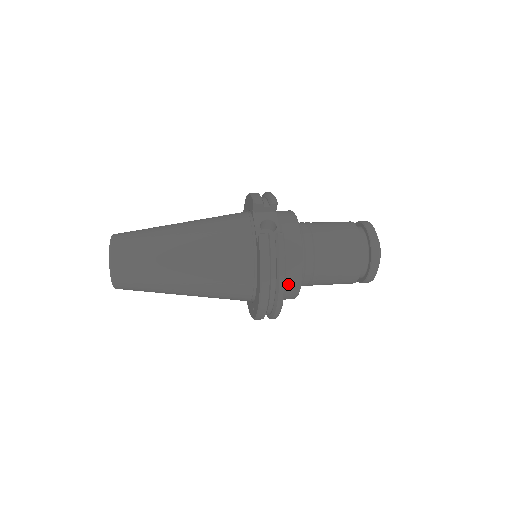
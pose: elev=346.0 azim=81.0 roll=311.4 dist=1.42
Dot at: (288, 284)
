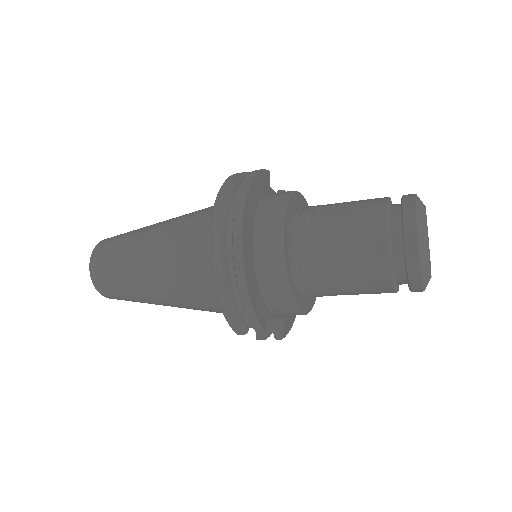
Dot at: (266, 216)
